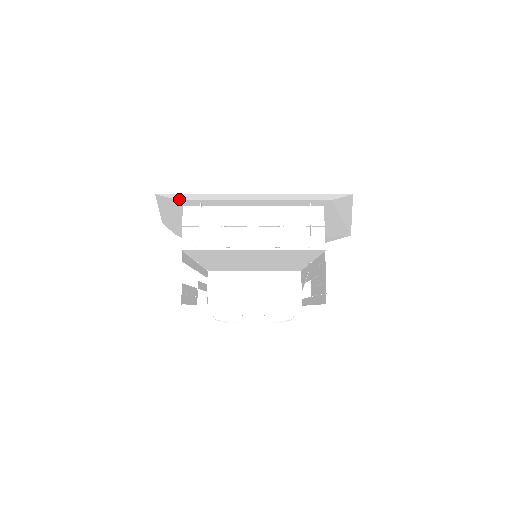
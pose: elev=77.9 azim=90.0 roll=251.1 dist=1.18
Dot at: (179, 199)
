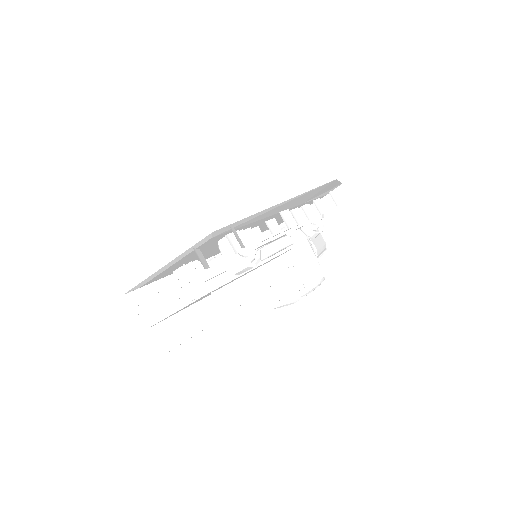
Dot at: (139, 287)
